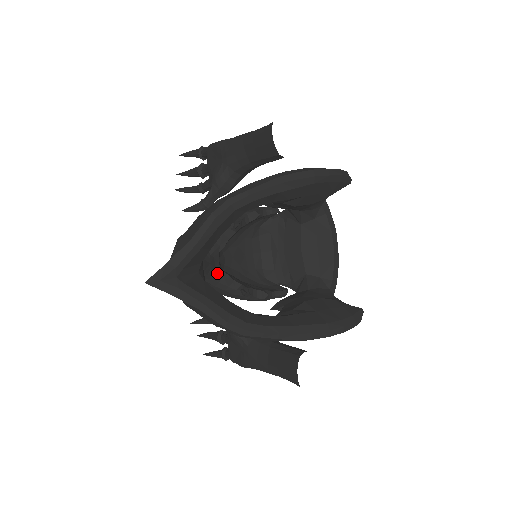
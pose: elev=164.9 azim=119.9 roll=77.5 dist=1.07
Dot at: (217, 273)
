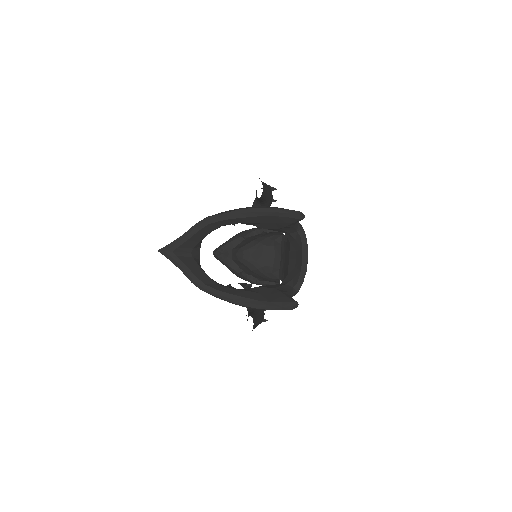
Dot at: (228, 260)
